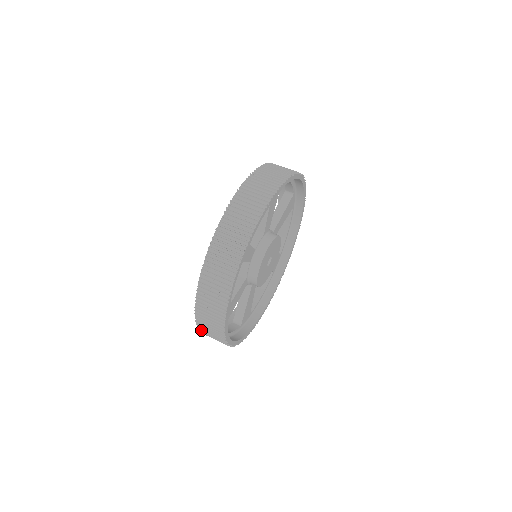
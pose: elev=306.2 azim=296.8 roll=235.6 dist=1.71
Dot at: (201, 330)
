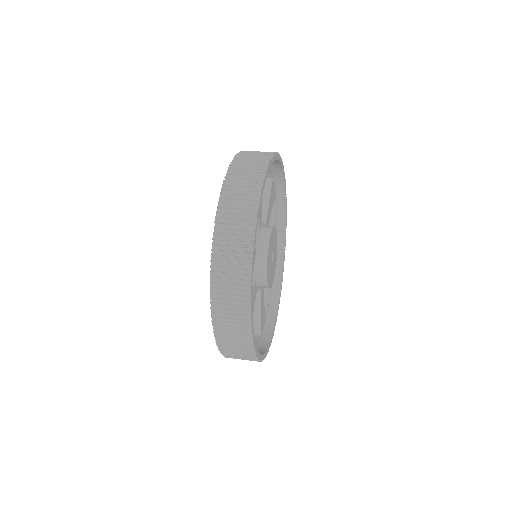
Dot at: (225, 355)
